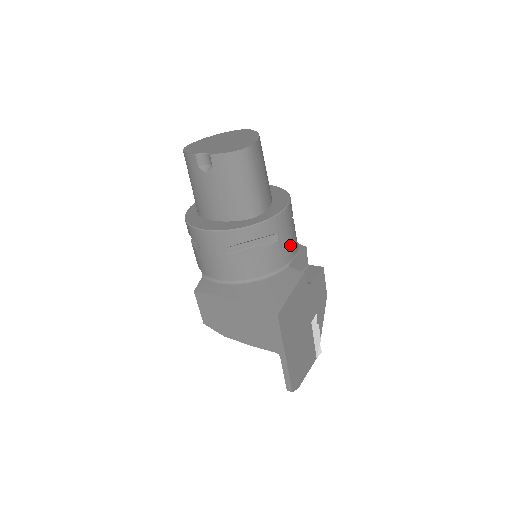
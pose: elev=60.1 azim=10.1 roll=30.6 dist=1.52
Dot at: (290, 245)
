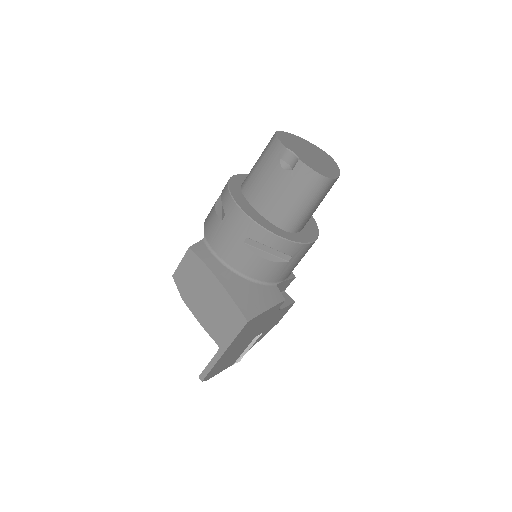
Dot at: (290, 270)
